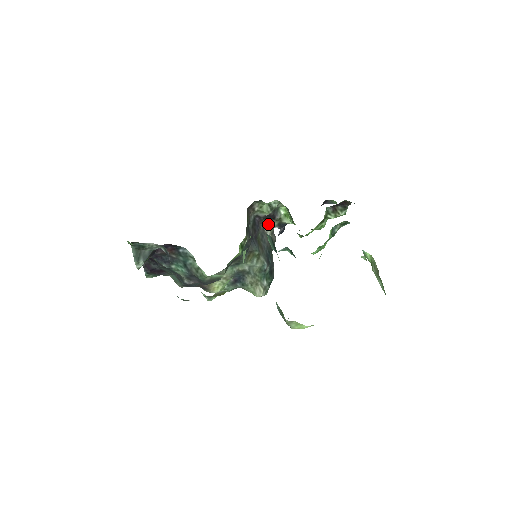
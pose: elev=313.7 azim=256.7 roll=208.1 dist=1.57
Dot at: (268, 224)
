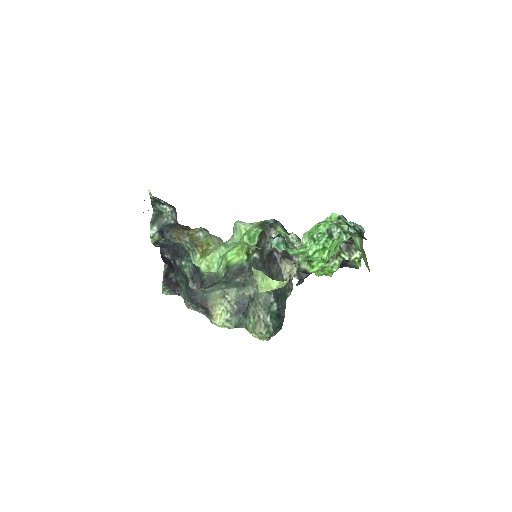
Dot at: (286, 267)
